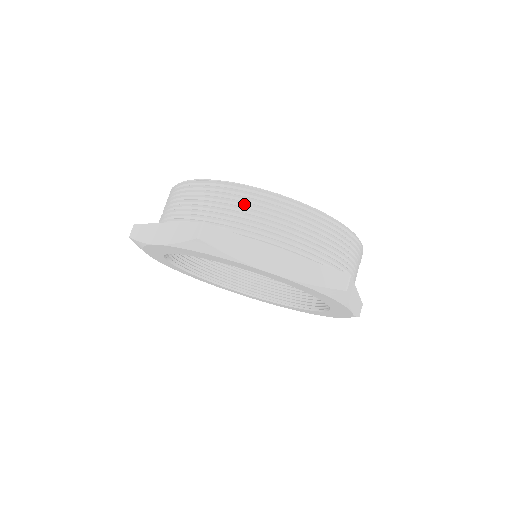
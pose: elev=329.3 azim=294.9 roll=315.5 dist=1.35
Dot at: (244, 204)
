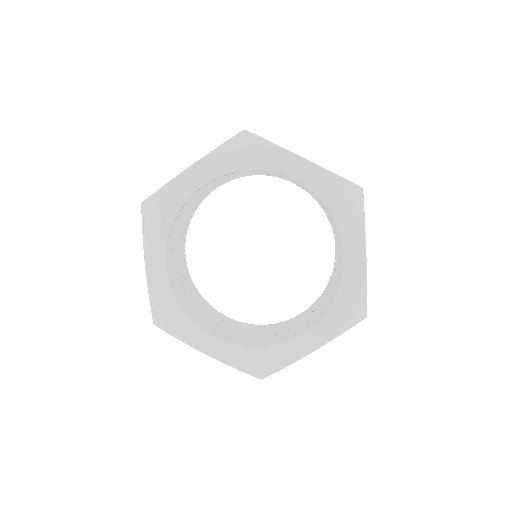
Dot at: occluded
